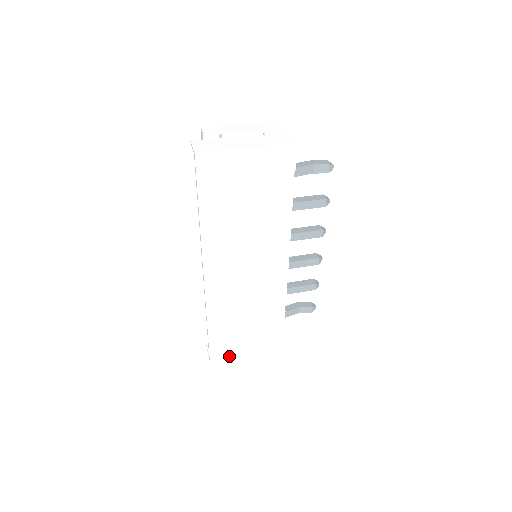
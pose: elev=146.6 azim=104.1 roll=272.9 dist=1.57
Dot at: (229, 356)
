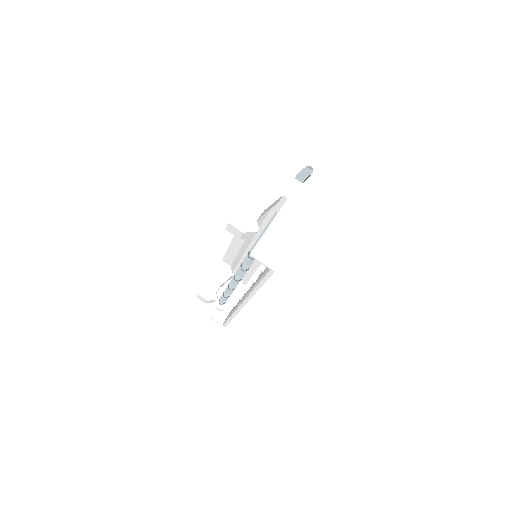
Dot at: occluded
